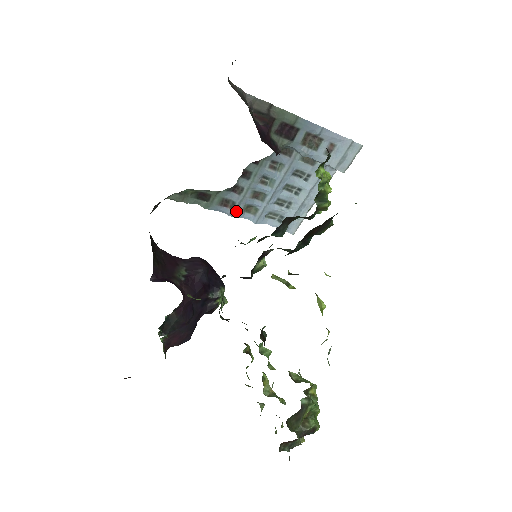
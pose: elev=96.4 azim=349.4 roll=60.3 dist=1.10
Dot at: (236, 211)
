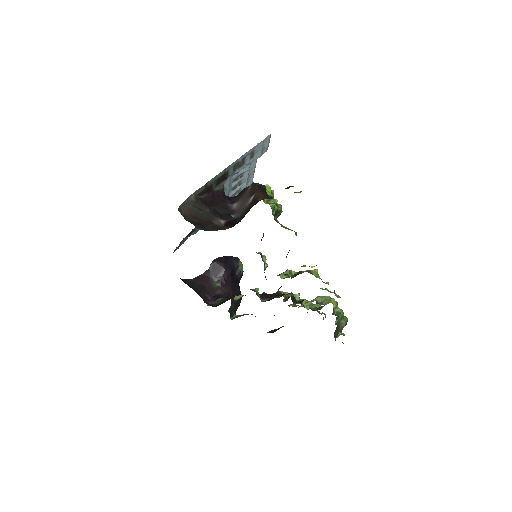
Dot at: occluded
